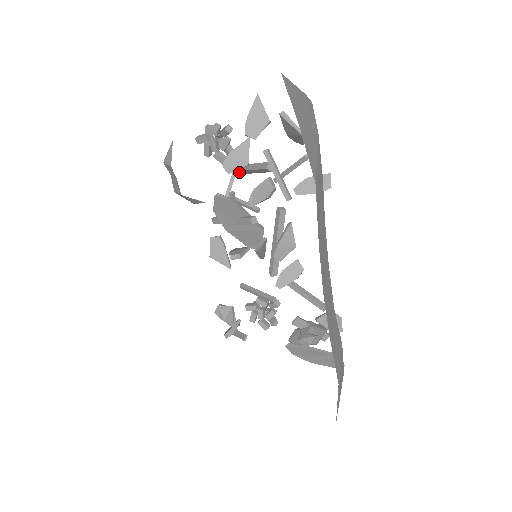
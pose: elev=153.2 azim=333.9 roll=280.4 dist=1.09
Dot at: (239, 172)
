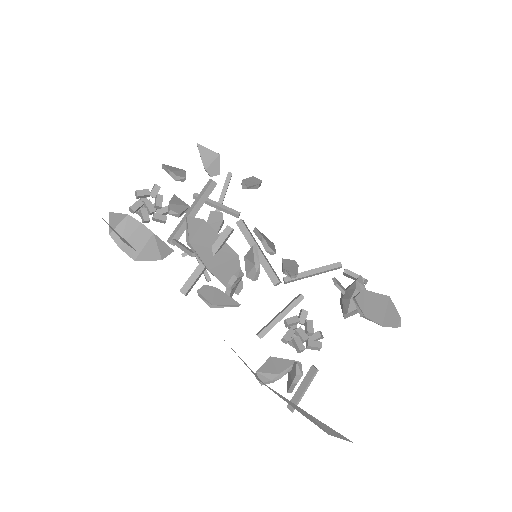
Dot at: (180, 230)
